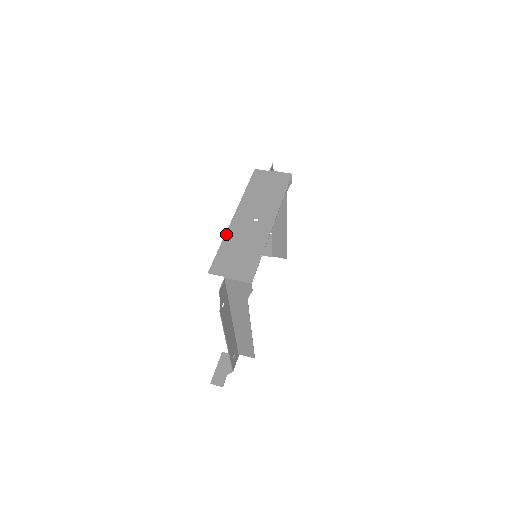
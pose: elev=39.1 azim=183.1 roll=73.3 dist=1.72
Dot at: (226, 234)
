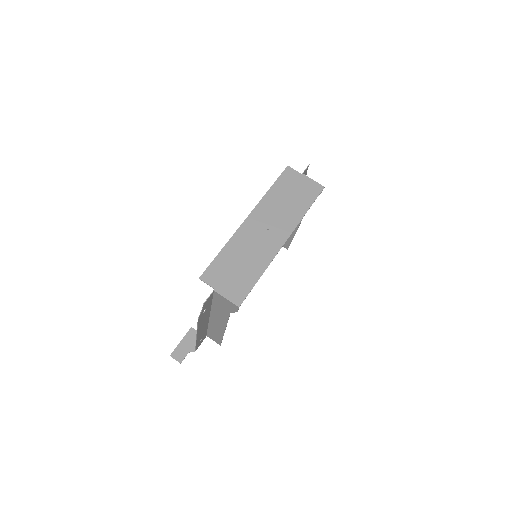
Dot at: (232, 238)
